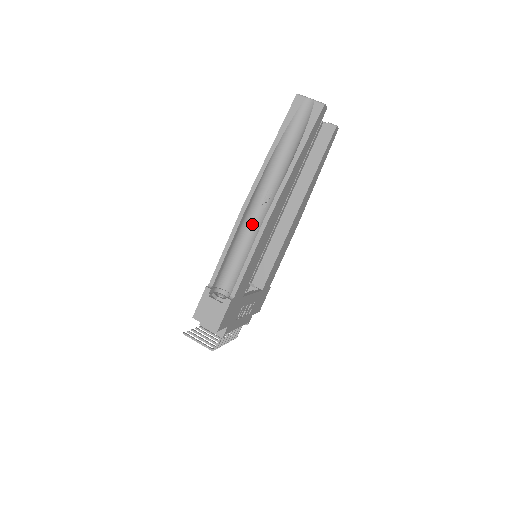
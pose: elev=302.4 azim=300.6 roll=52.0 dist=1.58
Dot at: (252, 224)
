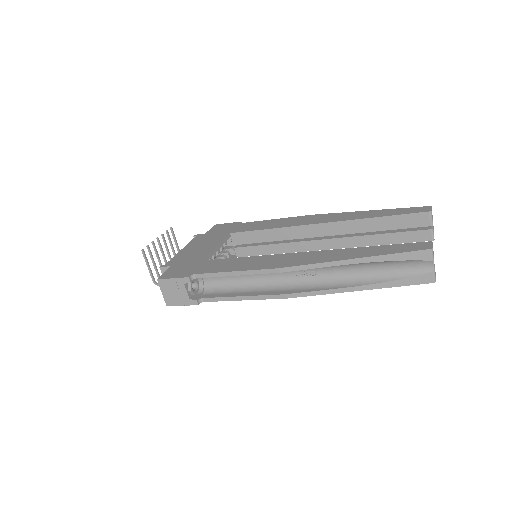
Dot at: occluded
